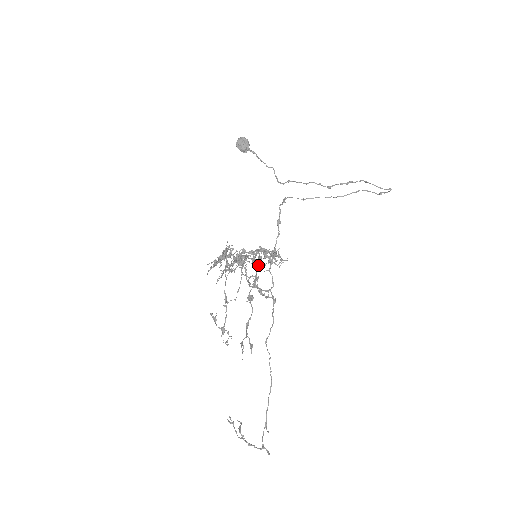
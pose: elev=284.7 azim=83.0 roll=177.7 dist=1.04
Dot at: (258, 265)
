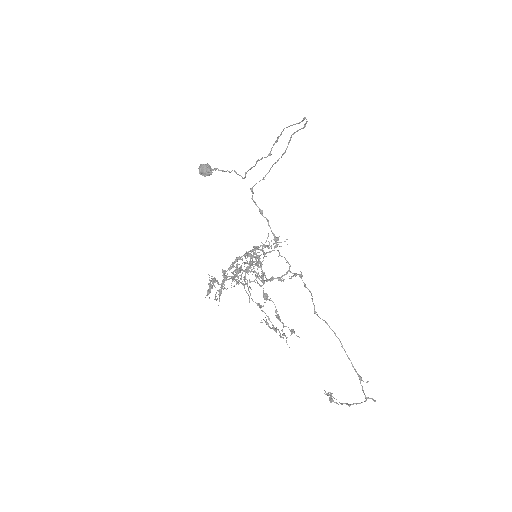
Dot at: (259, 263)
